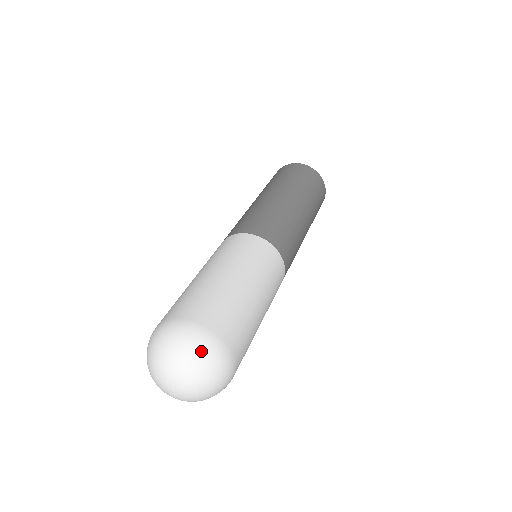
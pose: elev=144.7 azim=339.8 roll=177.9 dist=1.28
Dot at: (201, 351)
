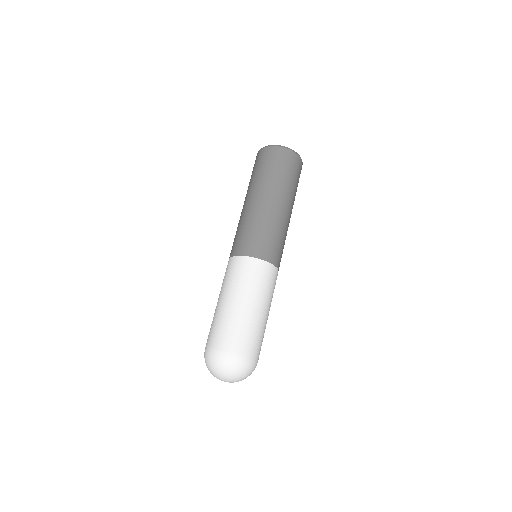
Dot at: (221, 363)
